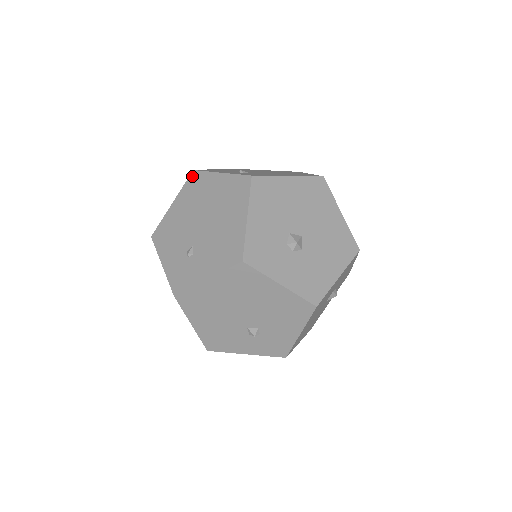
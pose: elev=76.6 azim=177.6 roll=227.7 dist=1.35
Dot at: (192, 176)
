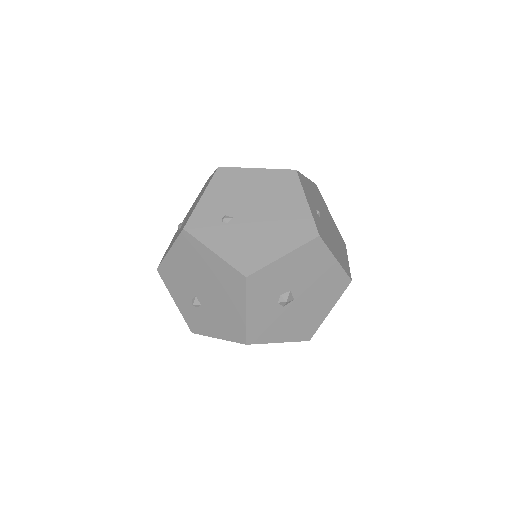
Dot at: (291, 172)
